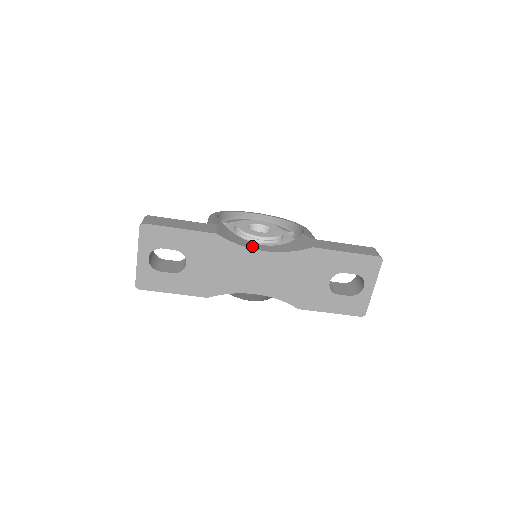
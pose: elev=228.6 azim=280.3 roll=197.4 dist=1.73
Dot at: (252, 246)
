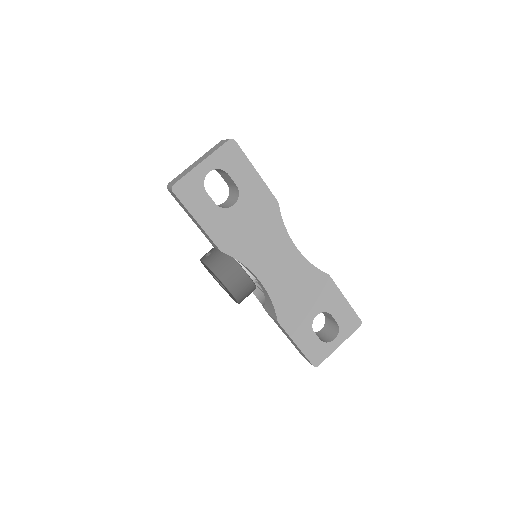
Dot at: occluded
